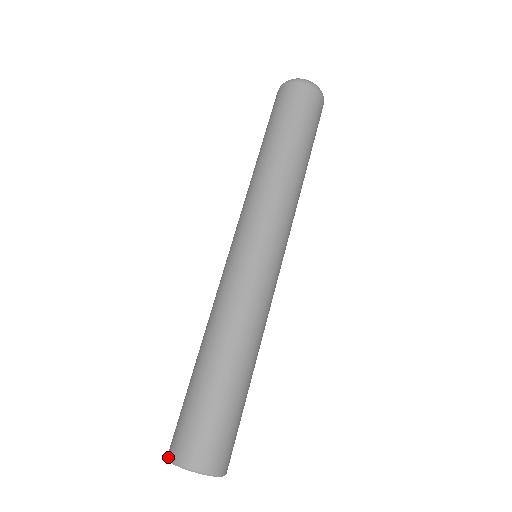
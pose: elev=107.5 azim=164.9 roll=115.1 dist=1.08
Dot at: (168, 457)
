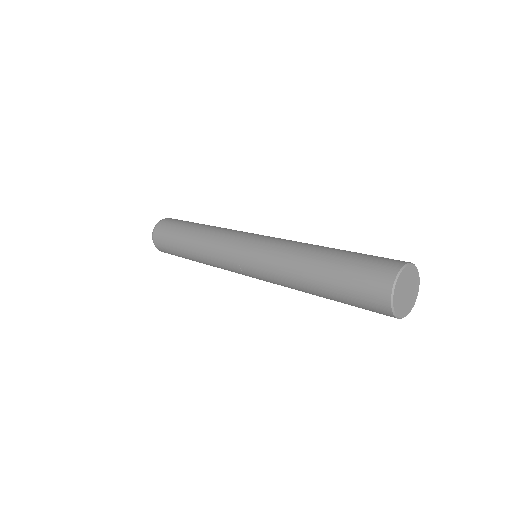
Dot at: (395, 275)
